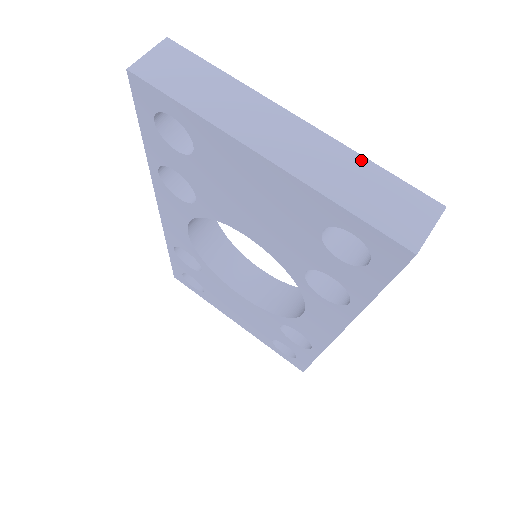
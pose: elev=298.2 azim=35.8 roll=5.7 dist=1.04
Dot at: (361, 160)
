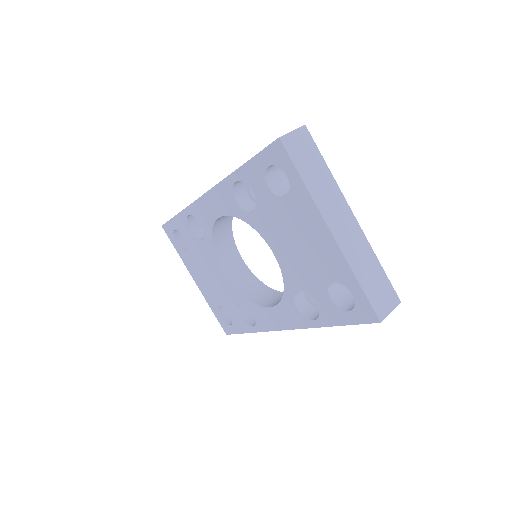
Dot at: (375, 258)
